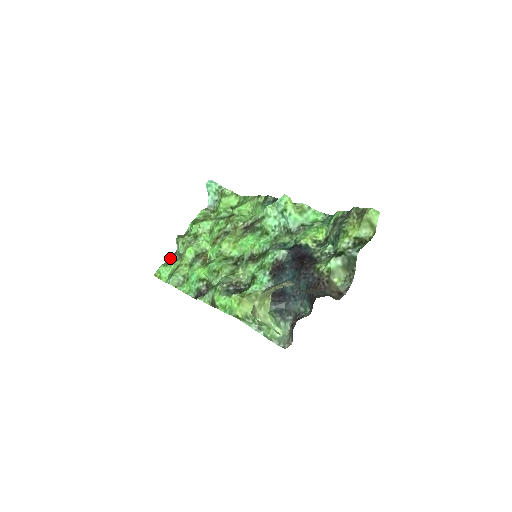
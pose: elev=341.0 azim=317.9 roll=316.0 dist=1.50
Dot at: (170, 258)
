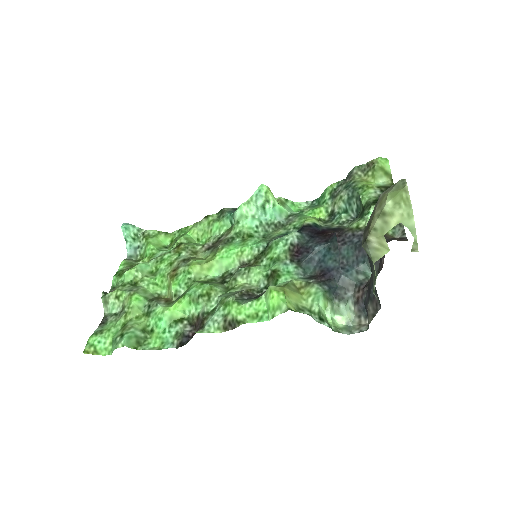
Dot at: (99, 325)
